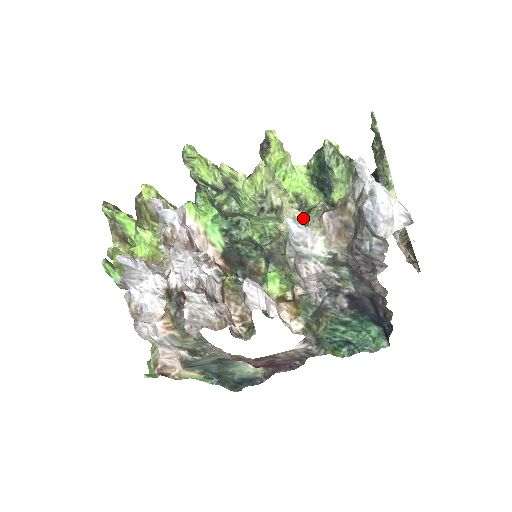
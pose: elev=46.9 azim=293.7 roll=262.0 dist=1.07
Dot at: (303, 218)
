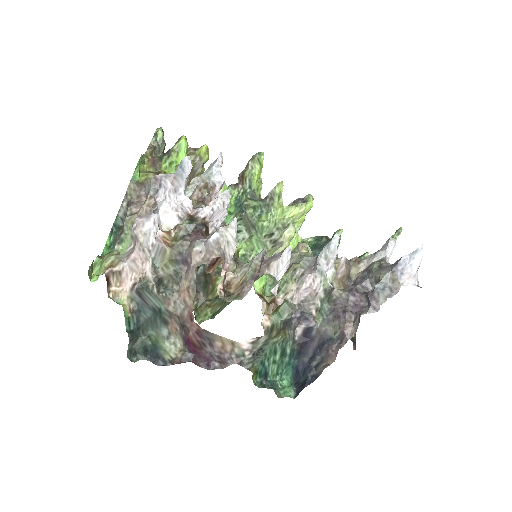
Dot at: occluded
